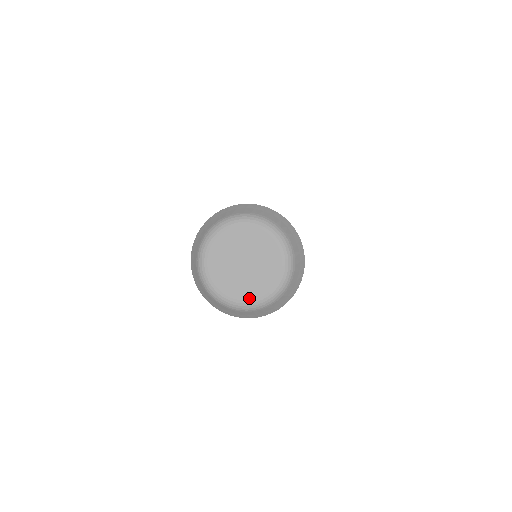
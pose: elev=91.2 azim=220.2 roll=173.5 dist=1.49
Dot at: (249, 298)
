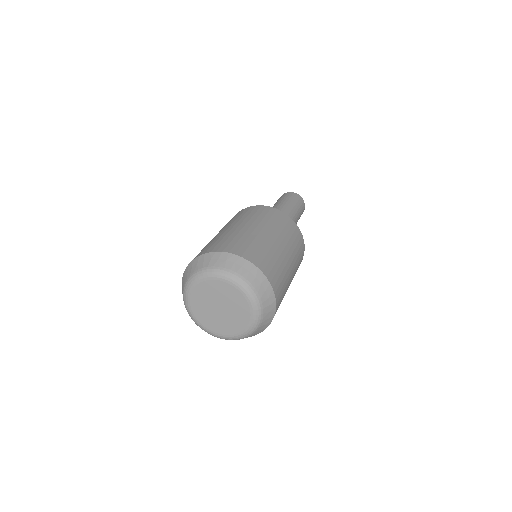
Dot at: (217, 332)
